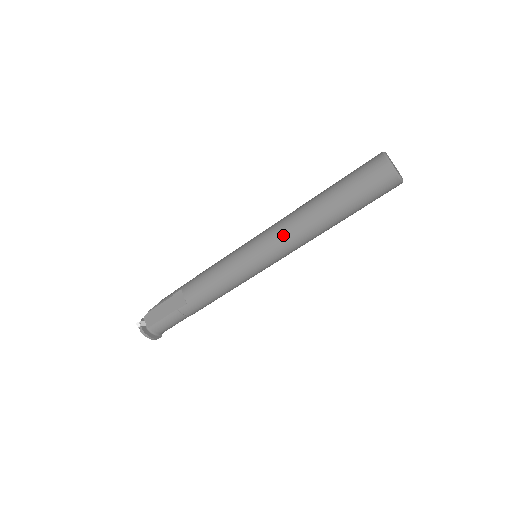
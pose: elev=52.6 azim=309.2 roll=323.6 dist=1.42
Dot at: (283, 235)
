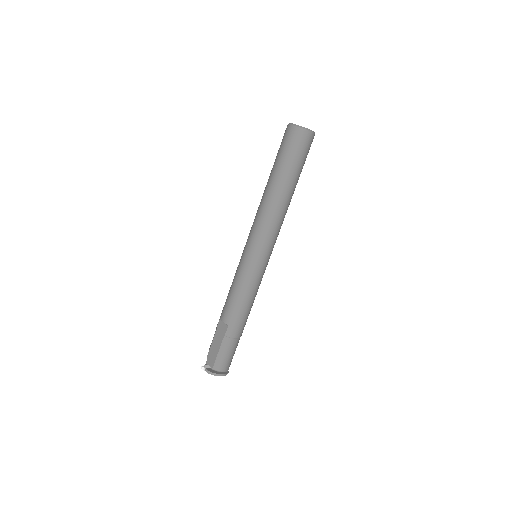
Dot at: (260, 223)
